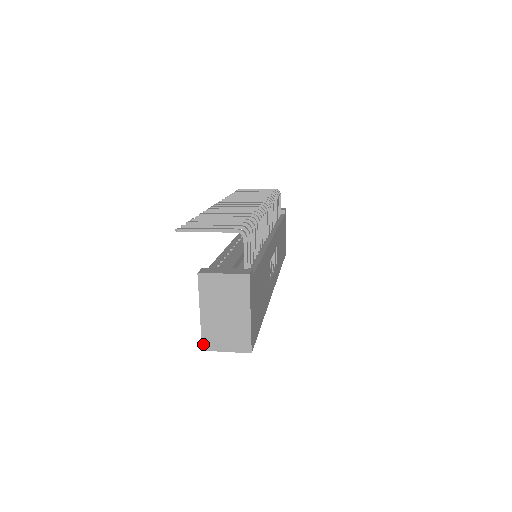
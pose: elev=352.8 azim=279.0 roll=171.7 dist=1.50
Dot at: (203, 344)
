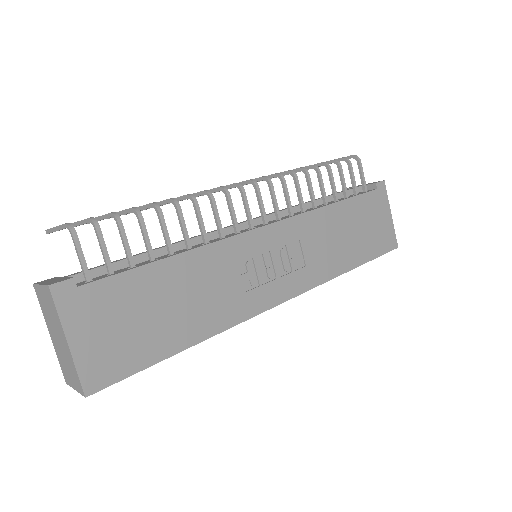
Dot at: (64, 375)
